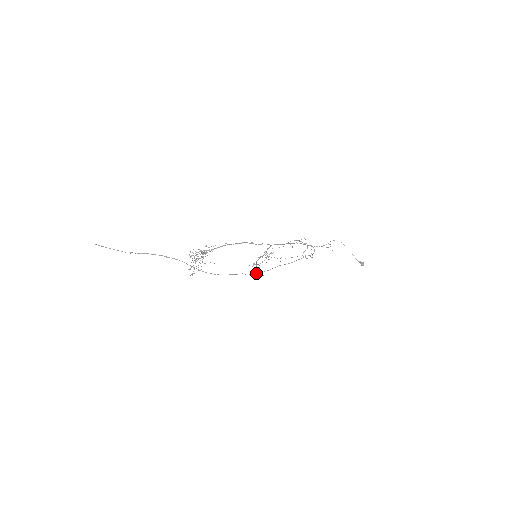
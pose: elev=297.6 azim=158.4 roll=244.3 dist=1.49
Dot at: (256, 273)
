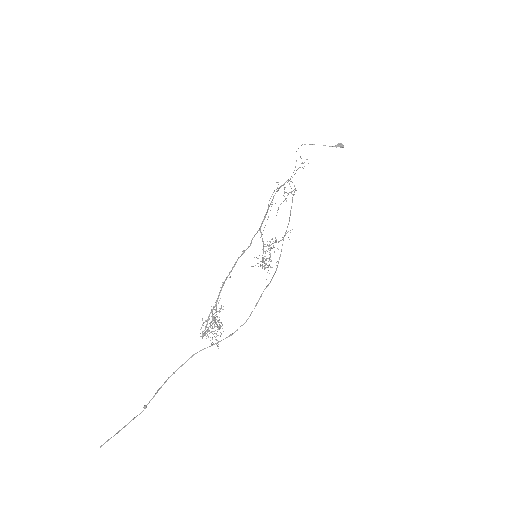
Dot at: (274, 273)
